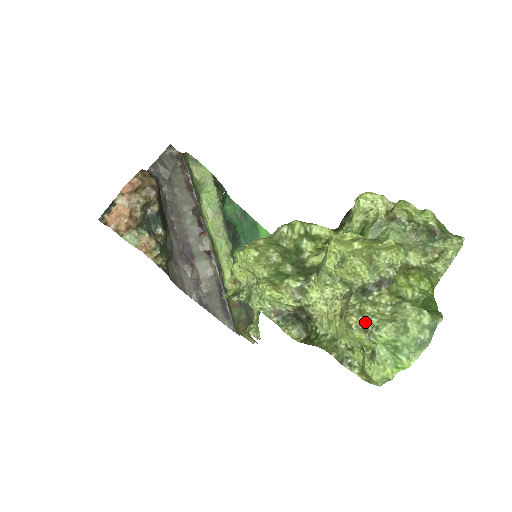
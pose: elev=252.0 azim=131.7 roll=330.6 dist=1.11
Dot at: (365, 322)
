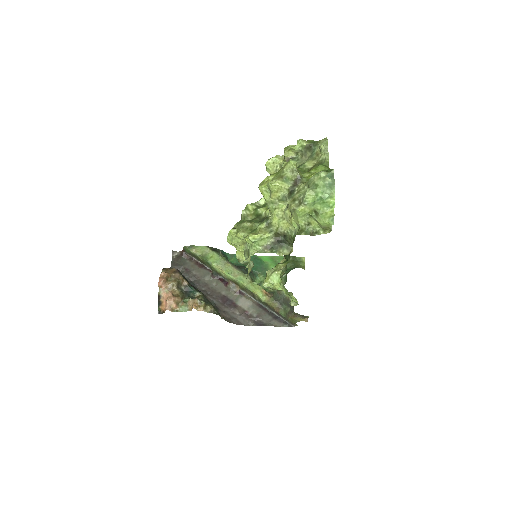
Dot at: (298, 202)
